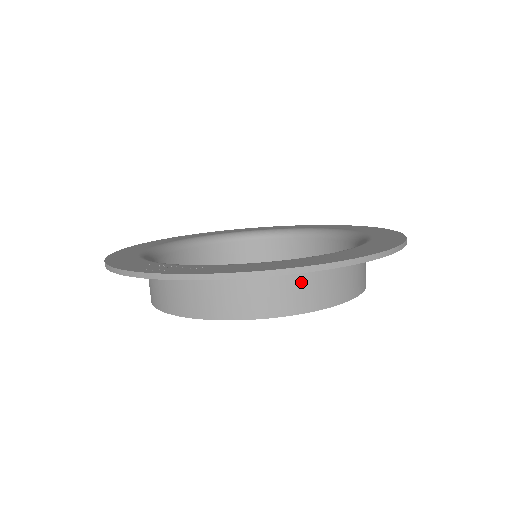
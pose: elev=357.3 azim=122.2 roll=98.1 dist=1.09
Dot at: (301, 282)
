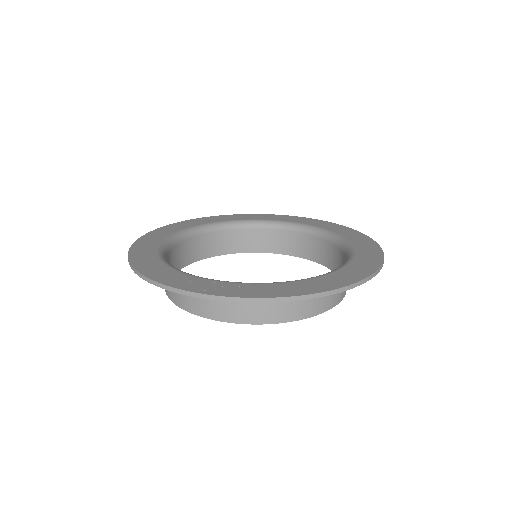
Dot at: occluded
